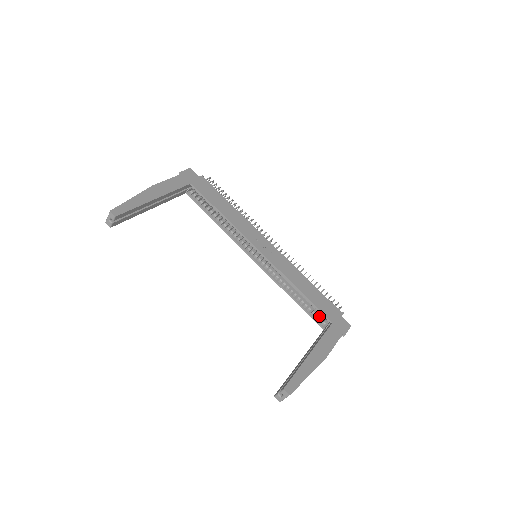
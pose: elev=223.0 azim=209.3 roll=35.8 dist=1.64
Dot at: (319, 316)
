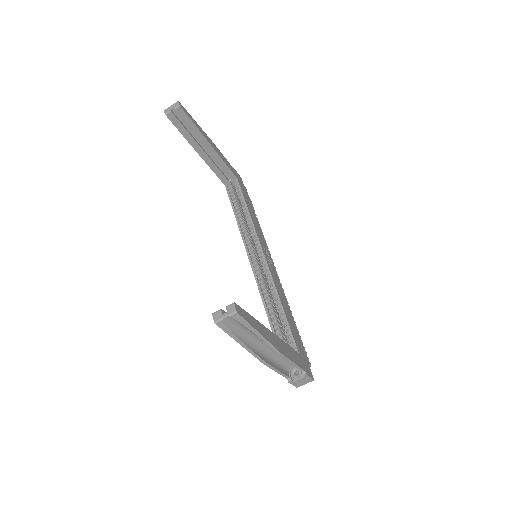
Dot at: occluded
